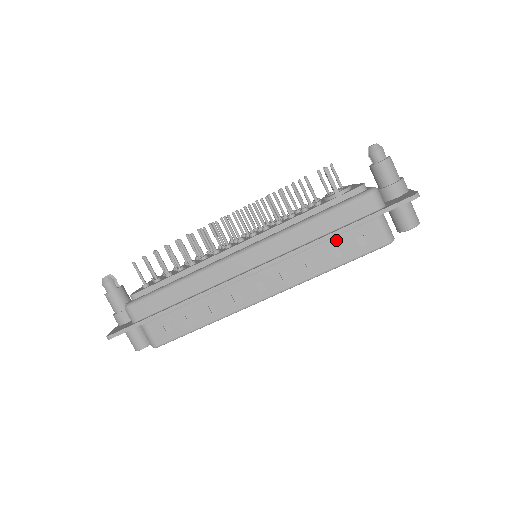
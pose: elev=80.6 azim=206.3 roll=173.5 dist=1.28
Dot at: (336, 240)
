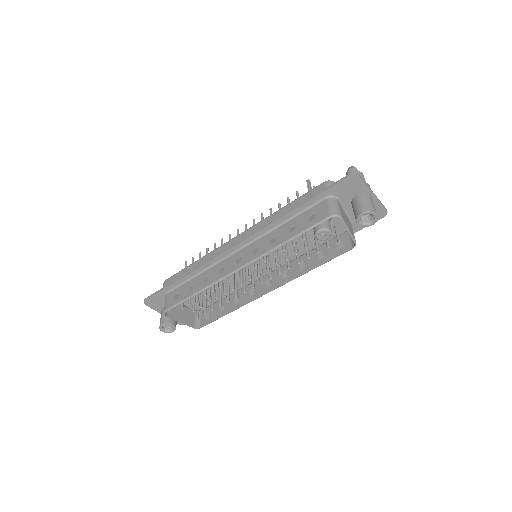
Dot at: (296, 219)
